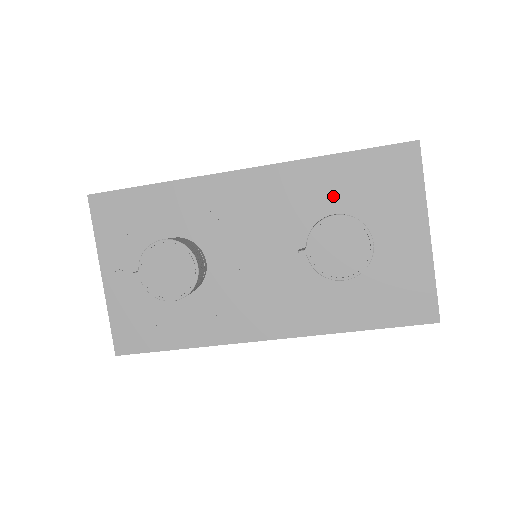
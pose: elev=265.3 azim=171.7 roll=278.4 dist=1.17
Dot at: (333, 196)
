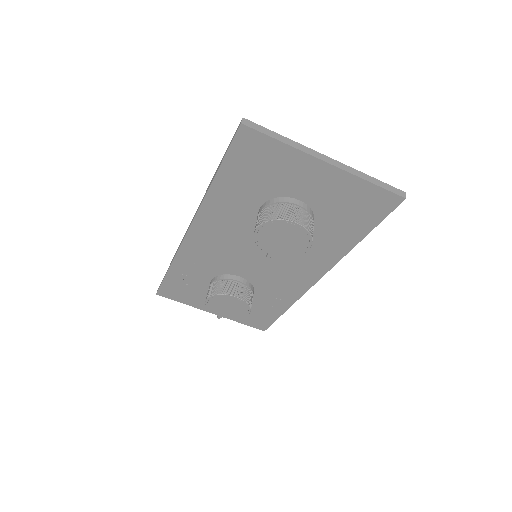
Dot at: (246, 200)
